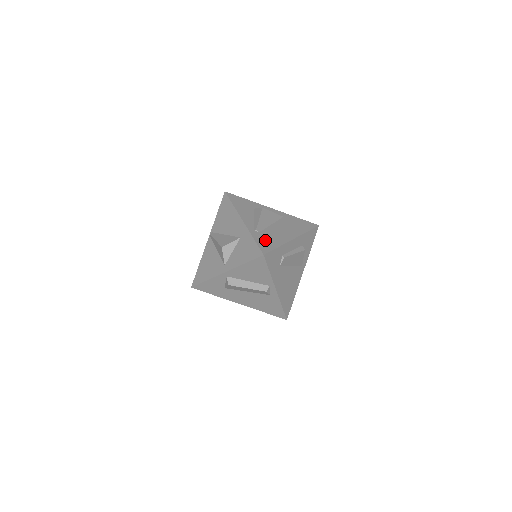
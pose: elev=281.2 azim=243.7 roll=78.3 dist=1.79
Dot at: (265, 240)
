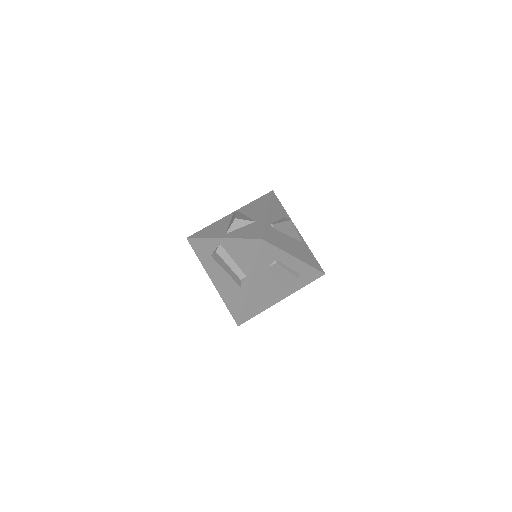
Dot at: (273, 235)
